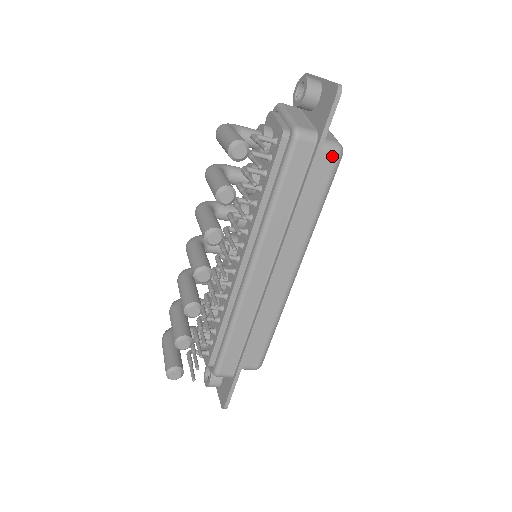
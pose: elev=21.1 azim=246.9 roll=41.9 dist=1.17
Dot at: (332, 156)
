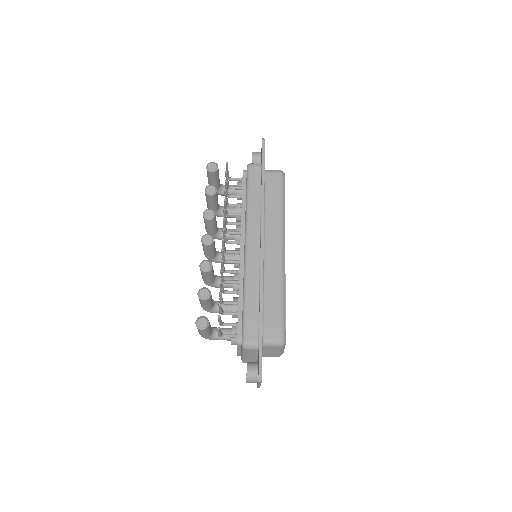
Dot at: (277, 174)
